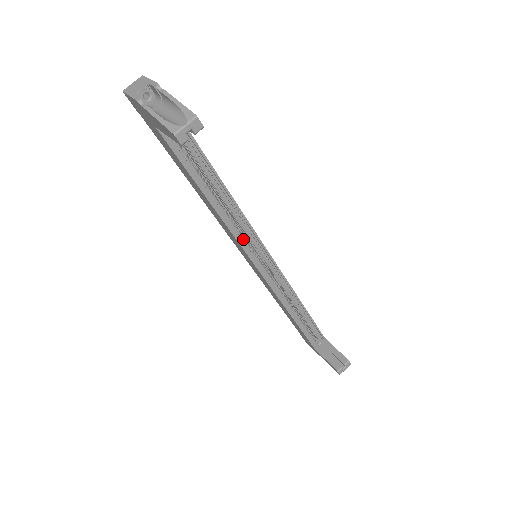
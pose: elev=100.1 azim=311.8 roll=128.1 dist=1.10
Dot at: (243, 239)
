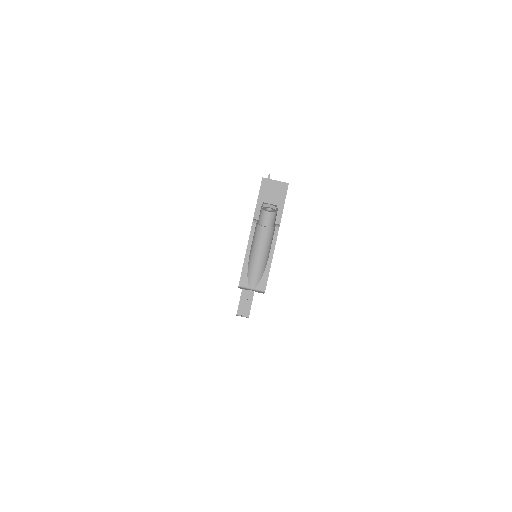
Dot at: occluded
